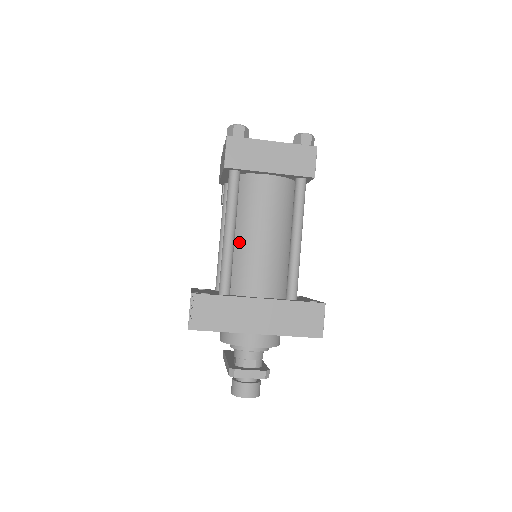
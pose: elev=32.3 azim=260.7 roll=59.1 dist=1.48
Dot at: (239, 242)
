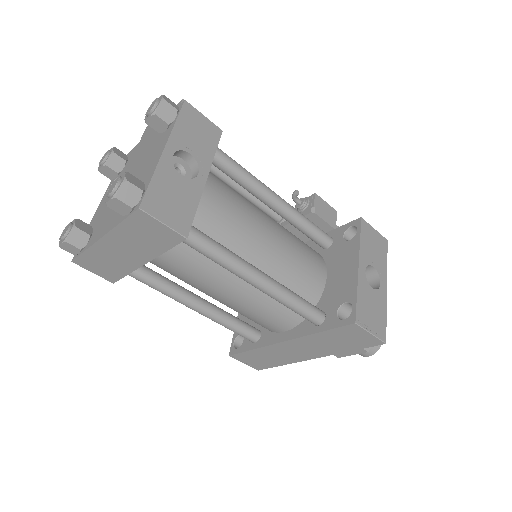
Dot at: occluded
